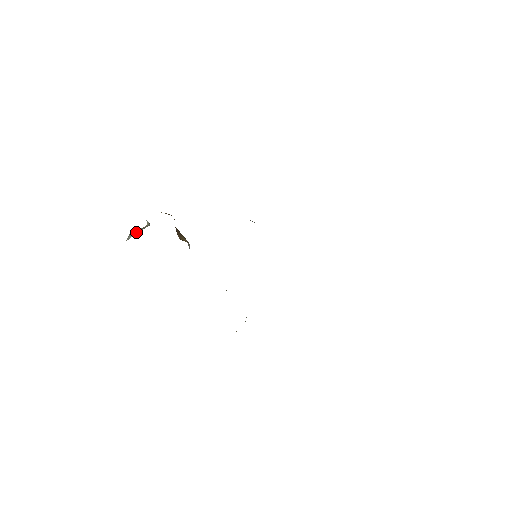
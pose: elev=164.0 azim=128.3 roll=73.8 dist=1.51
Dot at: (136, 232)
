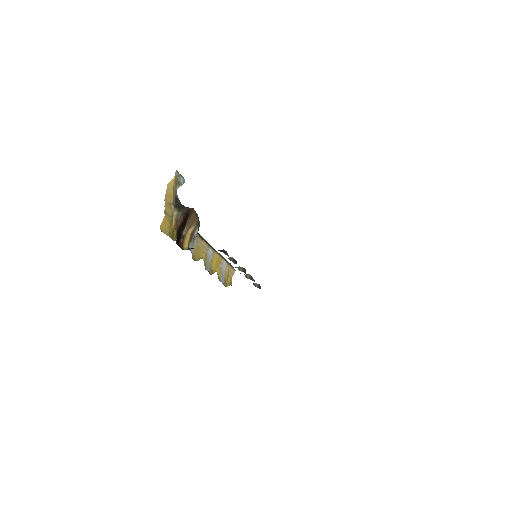
Dot at: occluded
